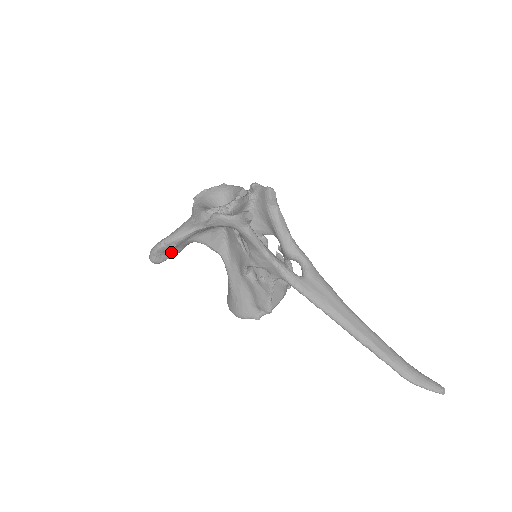
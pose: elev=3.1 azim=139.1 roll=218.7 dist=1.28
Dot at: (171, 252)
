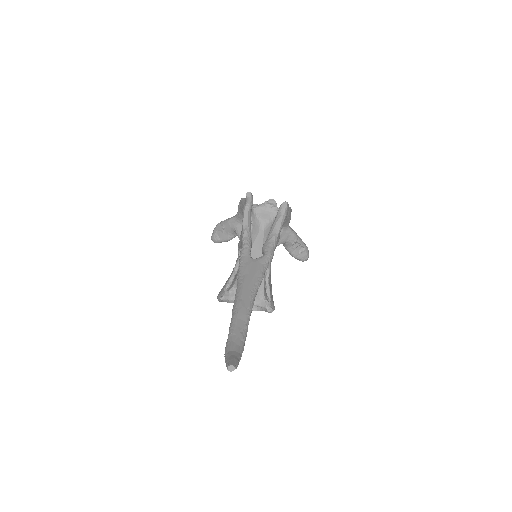
Dot at: (222, 235)
